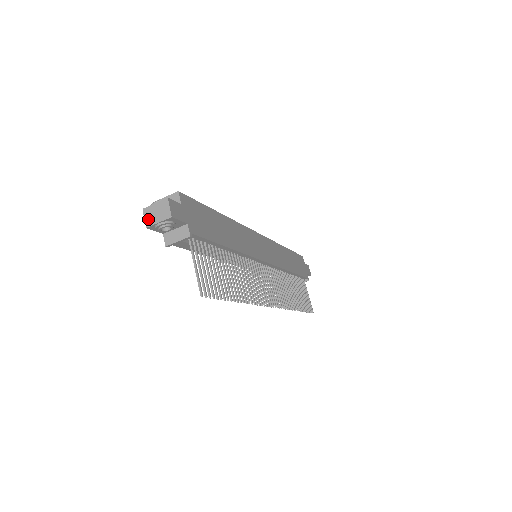
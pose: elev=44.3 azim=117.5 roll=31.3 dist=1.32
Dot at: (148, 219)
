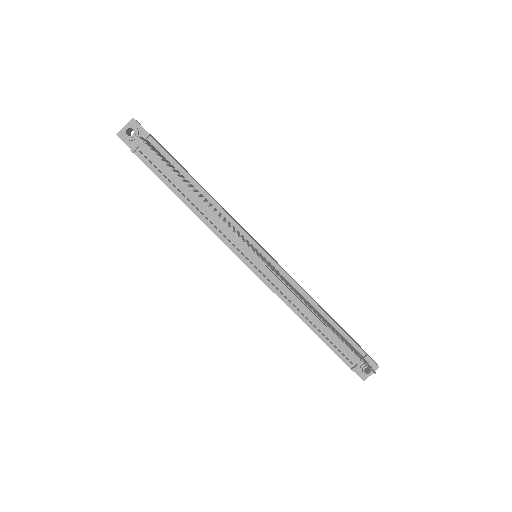
Dot at: (120, 133)
